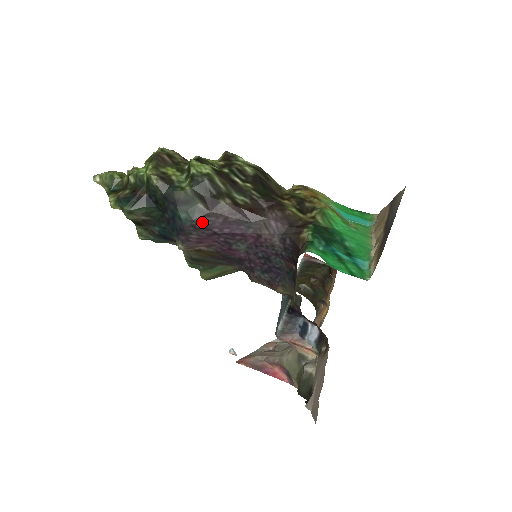
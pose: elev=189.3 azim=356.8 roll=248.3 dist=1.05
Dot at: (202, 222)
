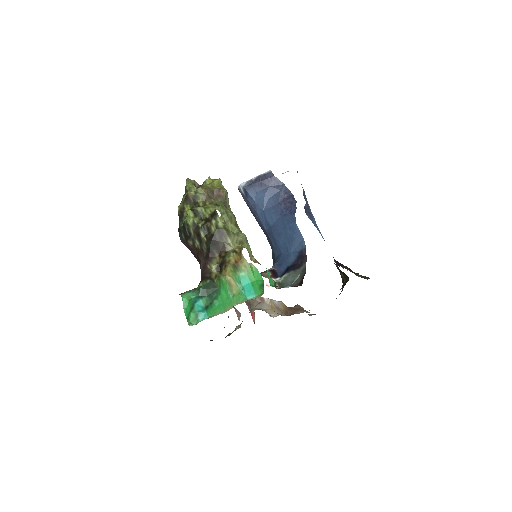
Dot at: (184, 243)
